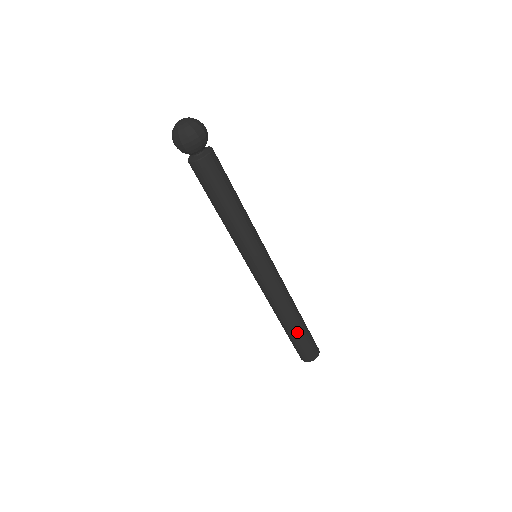
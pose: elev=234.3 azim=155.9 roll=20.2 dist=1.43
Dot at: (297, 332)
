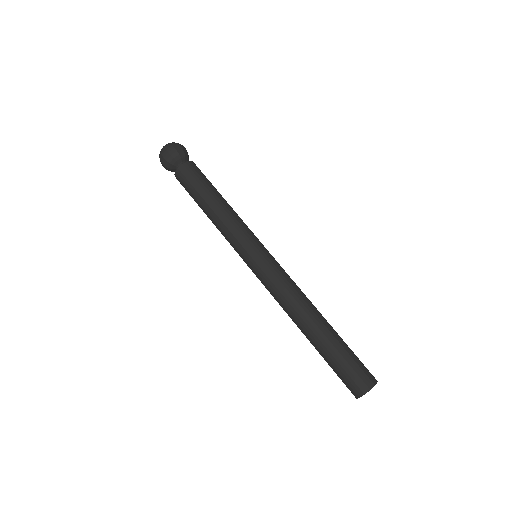
Dot at: (337, 336)
